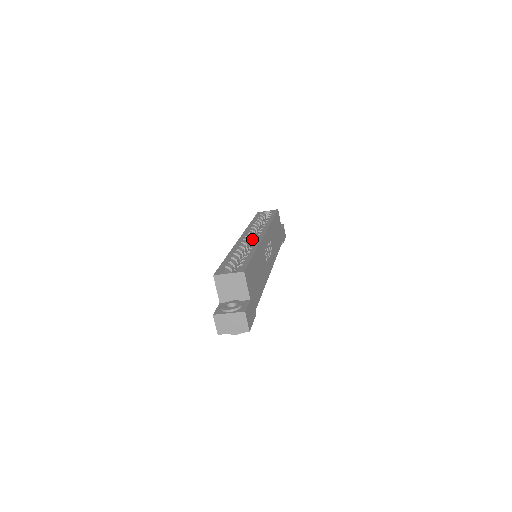
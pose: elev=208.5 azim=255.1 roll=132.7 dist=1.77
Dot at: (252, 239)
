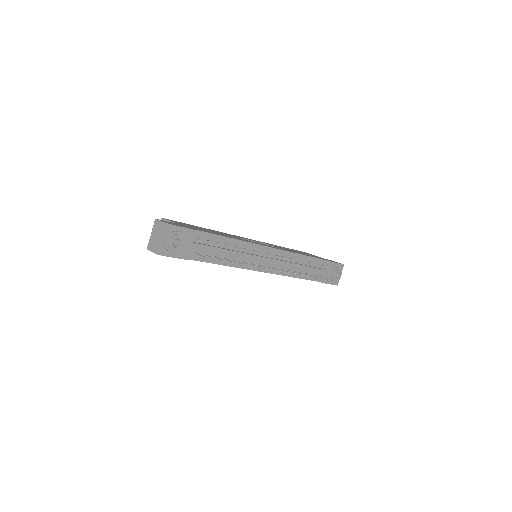
Dot at: occluded
